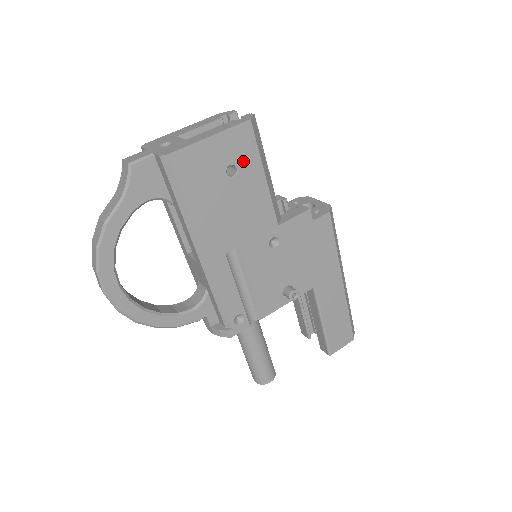
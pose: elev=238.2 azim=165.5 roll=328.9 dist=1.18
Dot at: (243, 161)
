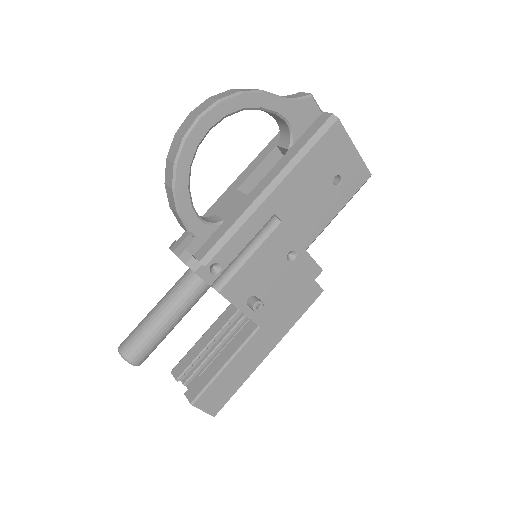
Dot at: (345, 186)
